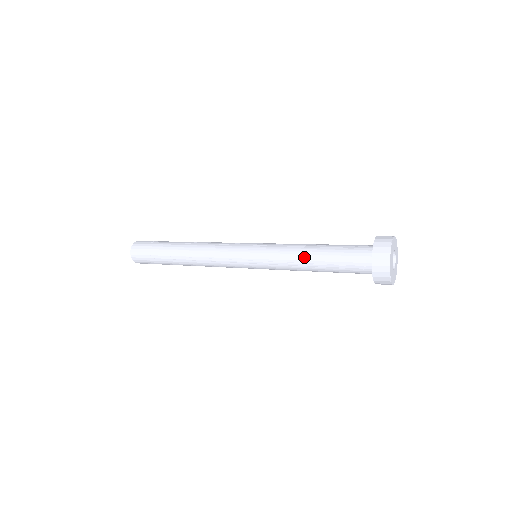
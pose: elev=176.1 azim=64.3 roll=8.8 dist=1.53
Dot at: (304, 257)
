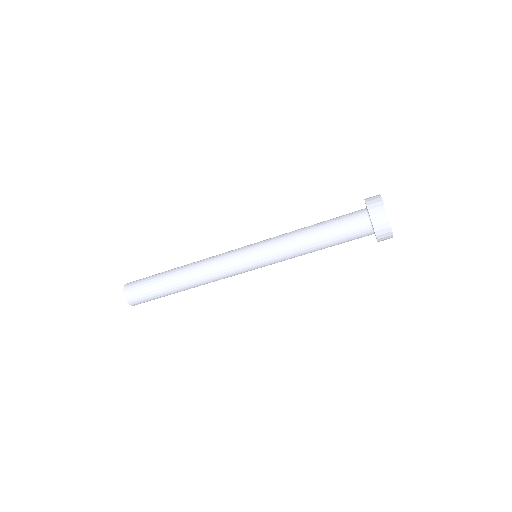
Dot at: (305, 237)
